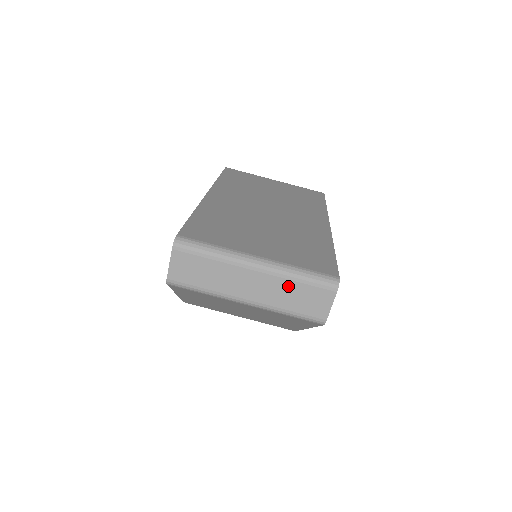
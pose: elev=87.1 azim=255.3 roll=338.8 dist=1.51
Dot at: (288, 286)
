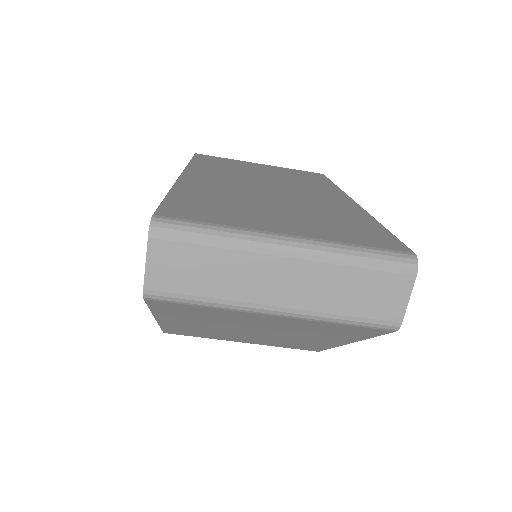
Dot at: (340, 276)
